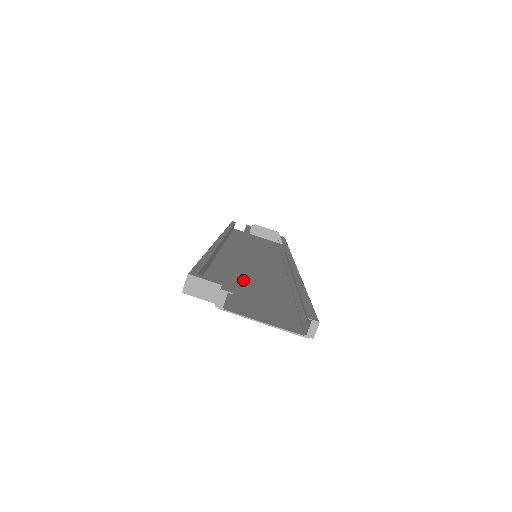
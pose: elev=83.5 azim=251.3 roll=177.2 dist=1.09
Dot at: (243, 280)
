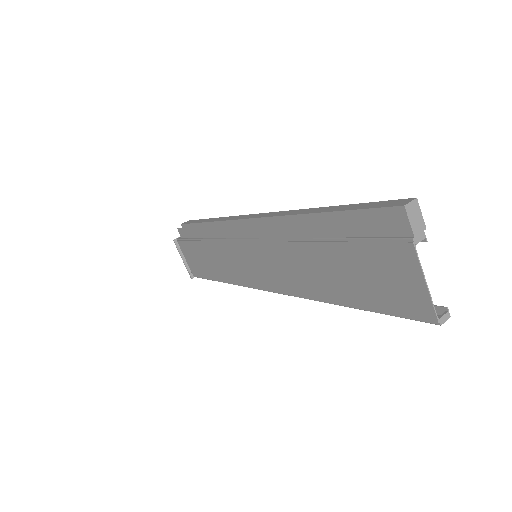
Dot at: (325, 254)
